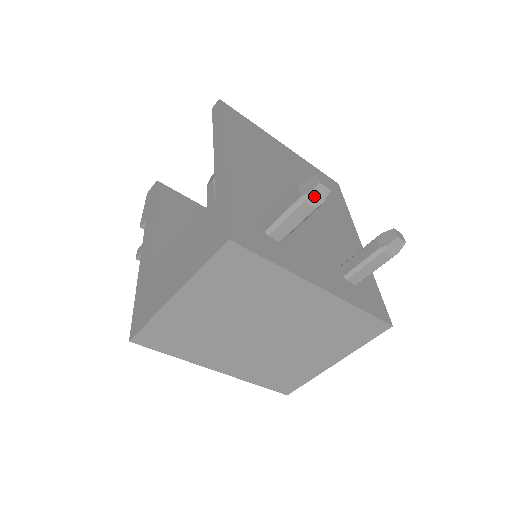
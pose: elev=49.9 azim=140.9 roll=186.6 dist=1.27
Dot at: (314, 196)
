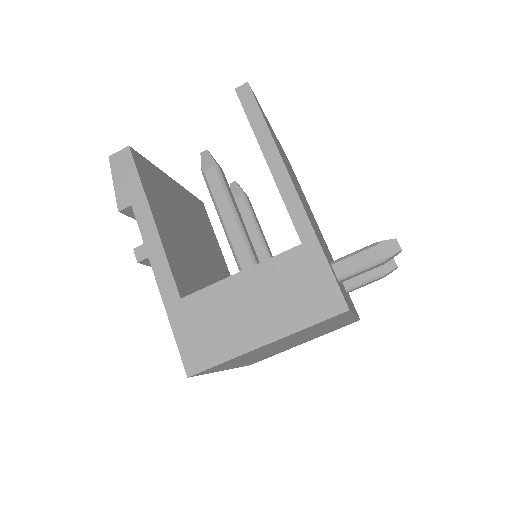
Dot at: (391, 258)
